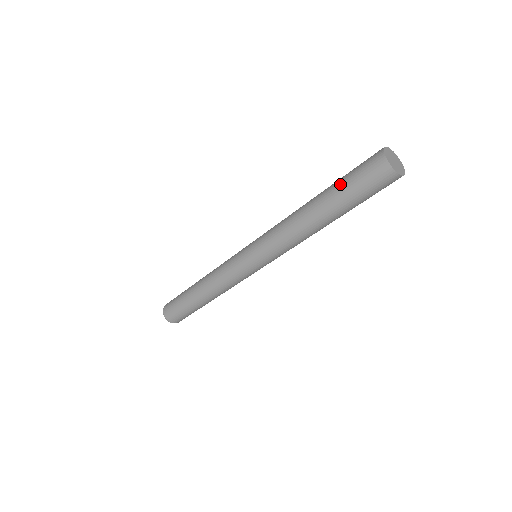
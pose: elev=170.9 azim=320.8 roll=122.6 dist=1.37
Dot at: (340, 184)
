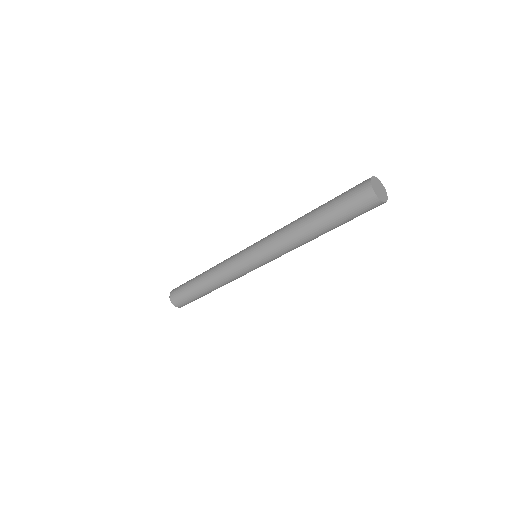
Dot at: (333, 199)
